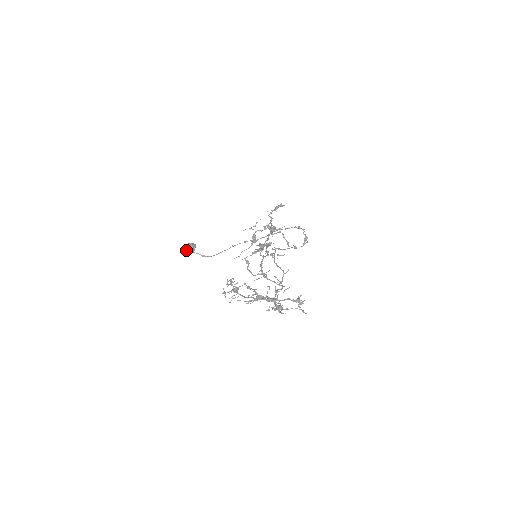
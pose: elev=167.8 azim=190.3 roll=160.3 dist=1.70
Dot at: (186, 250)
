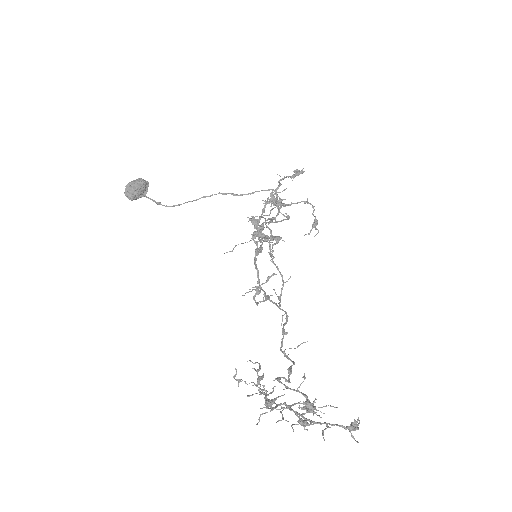
Dot at: (134, 193)
